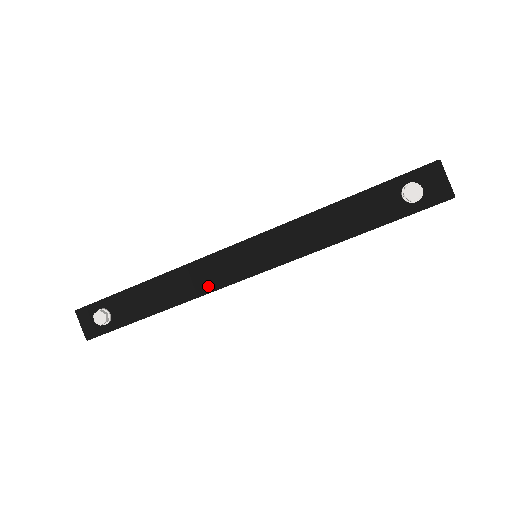
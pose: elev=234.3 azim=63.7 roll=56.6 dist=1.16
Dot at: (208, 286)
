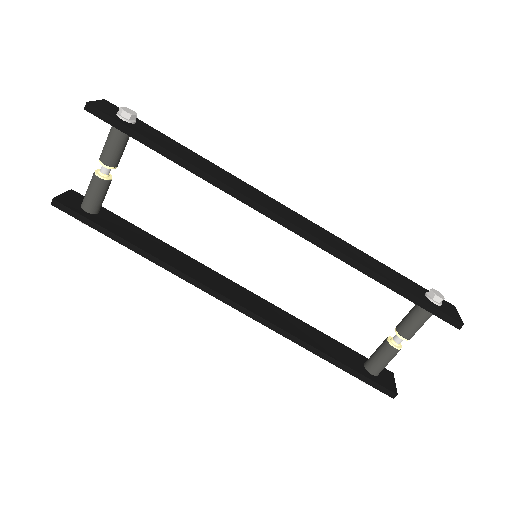
Dot at: (242, 191)
